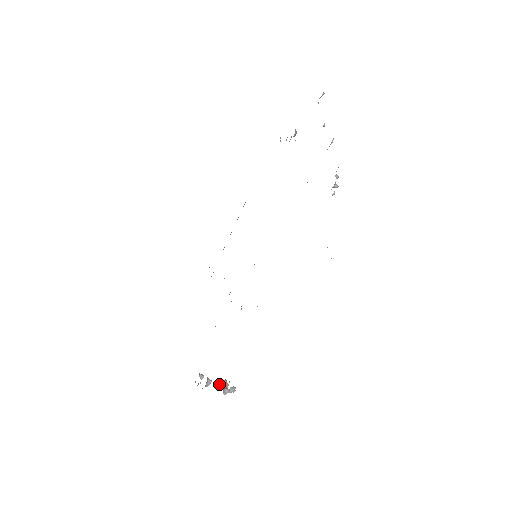
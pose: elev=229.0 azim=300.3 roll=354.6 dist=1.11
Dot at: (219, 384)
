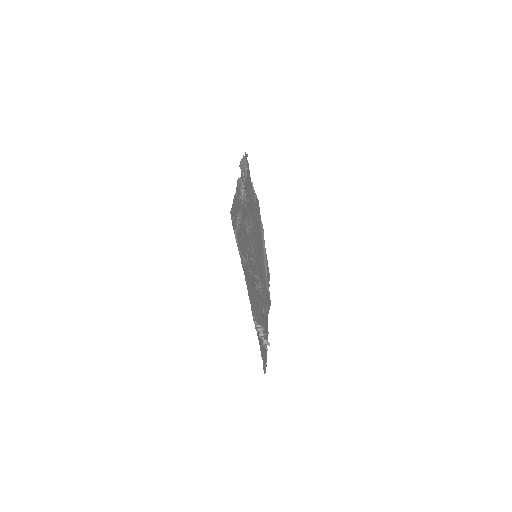
Dot at: occluded
